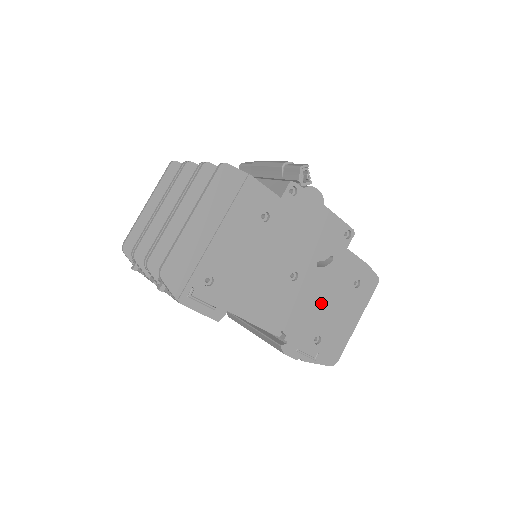
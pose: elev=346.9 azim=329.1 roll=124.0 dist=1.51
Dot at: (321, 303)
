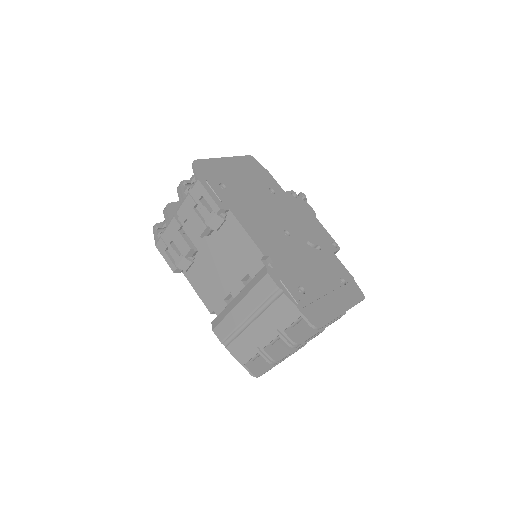
Dot at: (308, 267)
